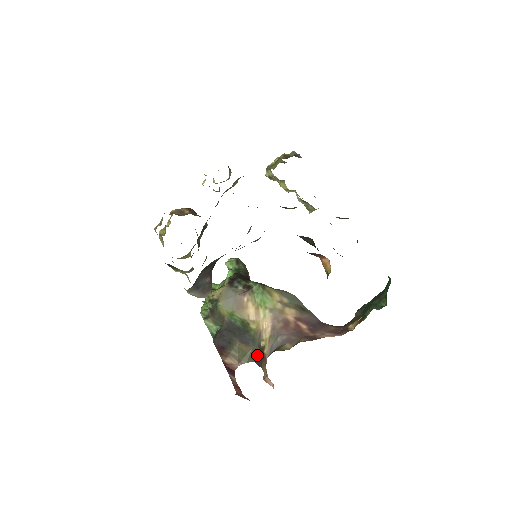
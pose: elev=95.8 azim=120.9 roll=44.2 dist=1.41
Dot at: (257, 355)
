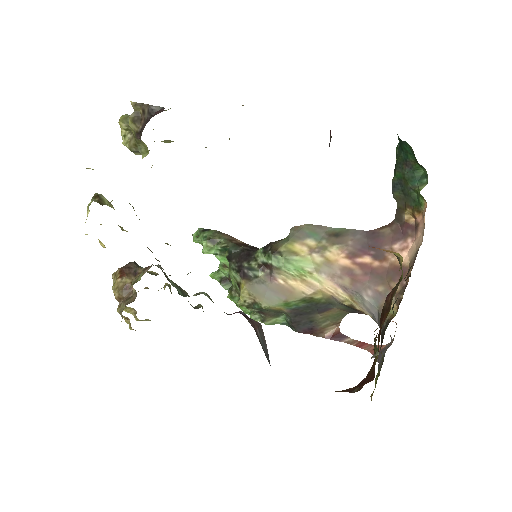
Dot at: (347, 310)
